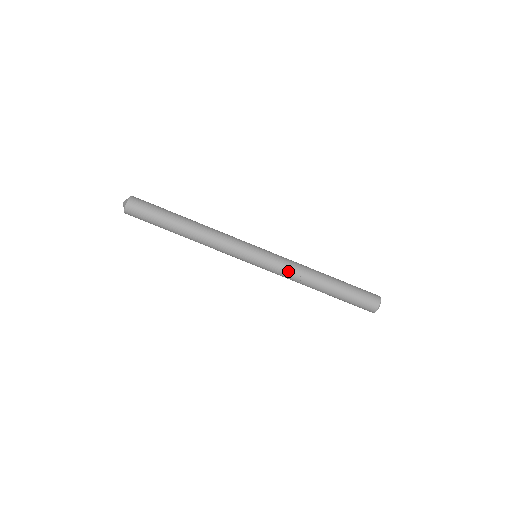
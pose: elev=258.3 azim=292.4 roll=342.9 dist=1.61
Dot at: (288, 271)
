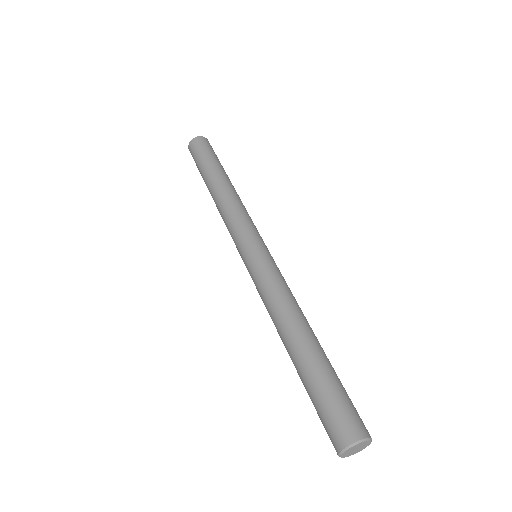
Dot at: (269, 290)
